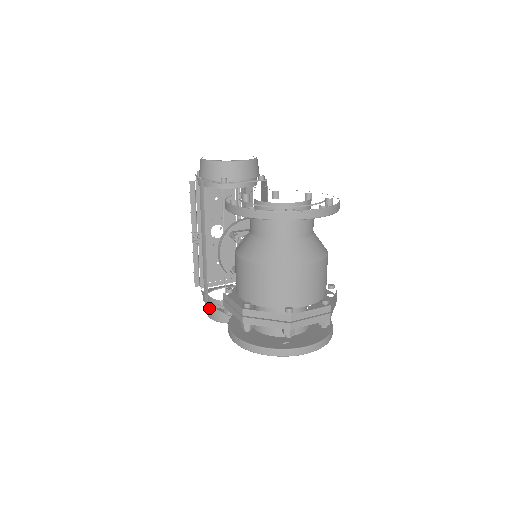
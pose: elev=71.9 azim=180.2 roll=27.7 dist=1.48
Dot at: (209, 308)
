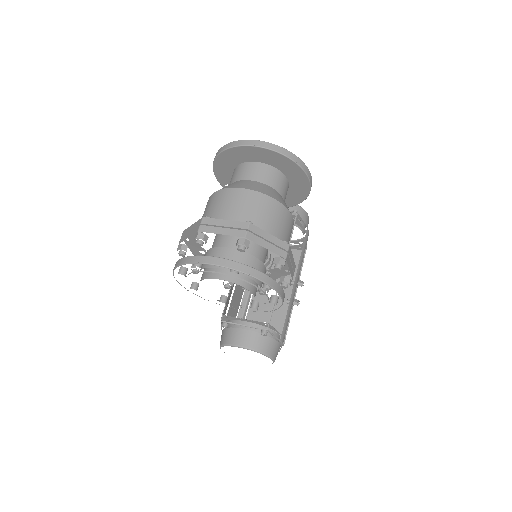
Dot at: occluded
